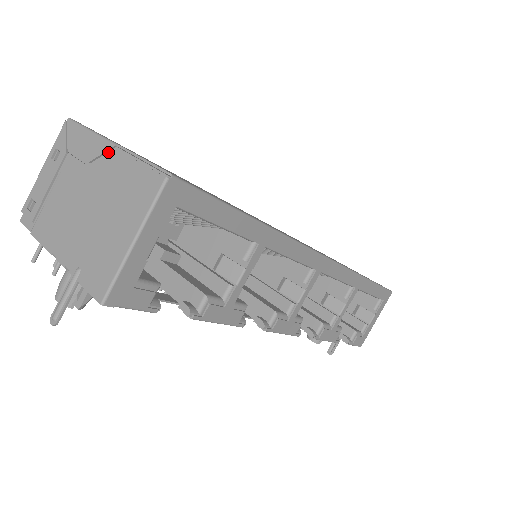
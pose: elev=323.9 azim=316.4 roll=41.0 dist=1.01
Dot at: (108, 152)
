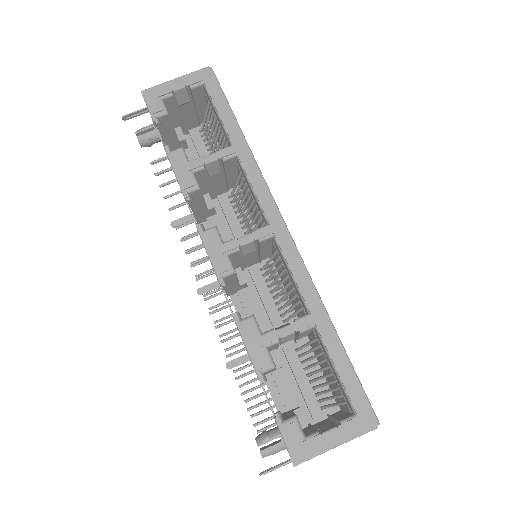
Dot at: occluded
